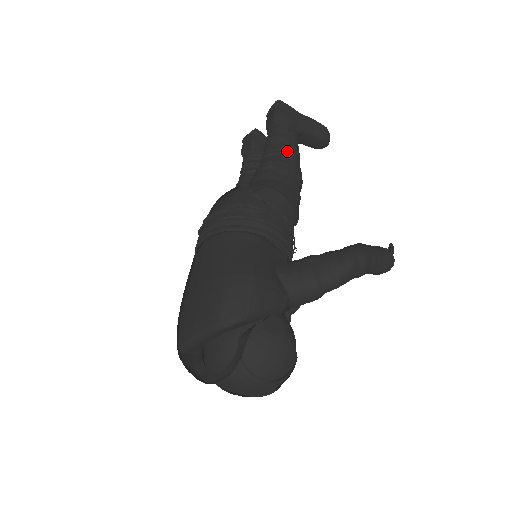
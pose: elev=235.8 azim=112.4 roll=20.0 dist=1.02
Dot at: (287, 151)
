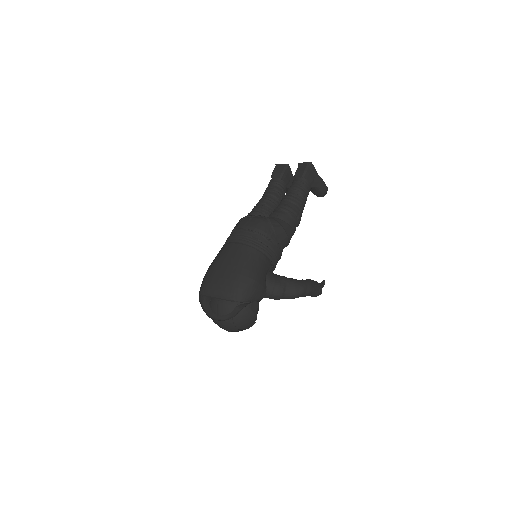
Dot at: (300, 203)
